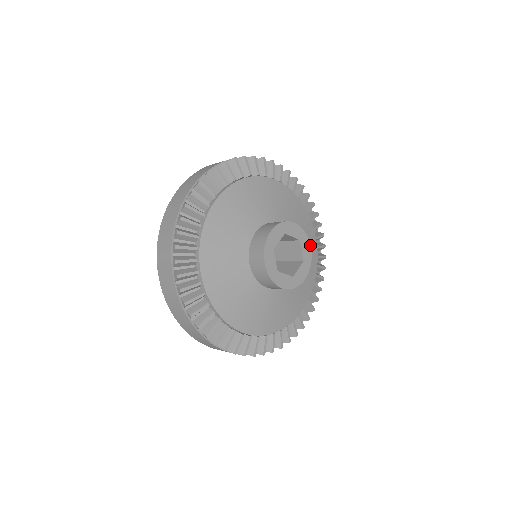
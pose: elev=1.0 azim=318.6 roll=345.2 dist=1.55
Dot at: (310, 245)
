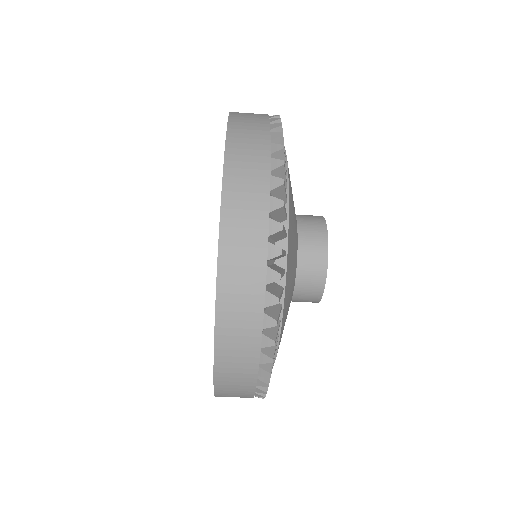
Dot at: occluded
